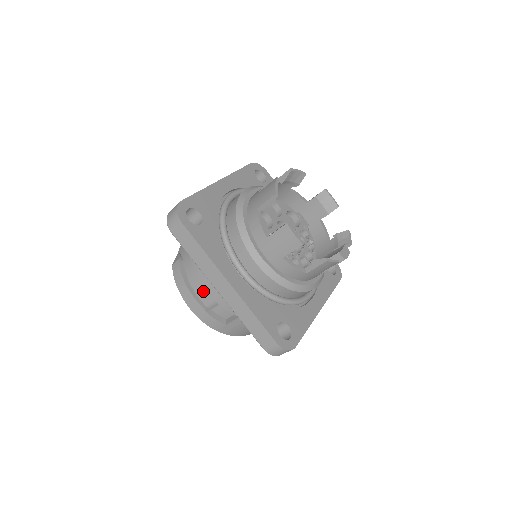
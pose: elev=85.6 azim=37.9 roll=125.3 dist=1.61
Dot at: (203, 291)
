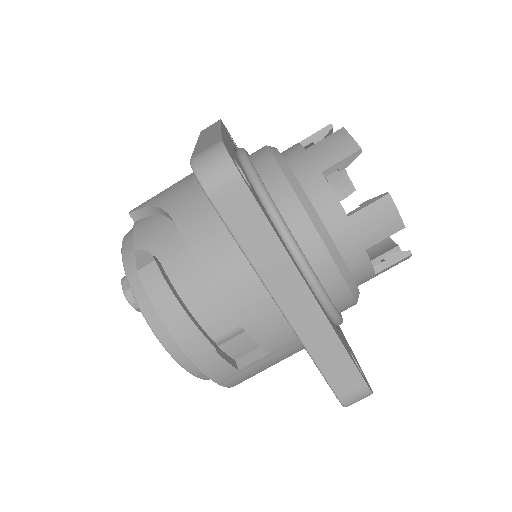
Dot at: (214, 314)
